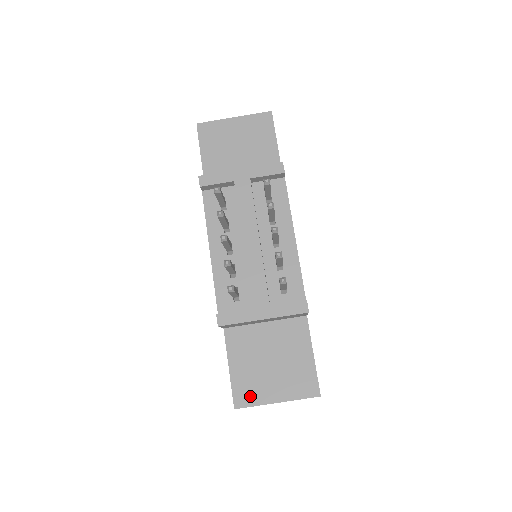
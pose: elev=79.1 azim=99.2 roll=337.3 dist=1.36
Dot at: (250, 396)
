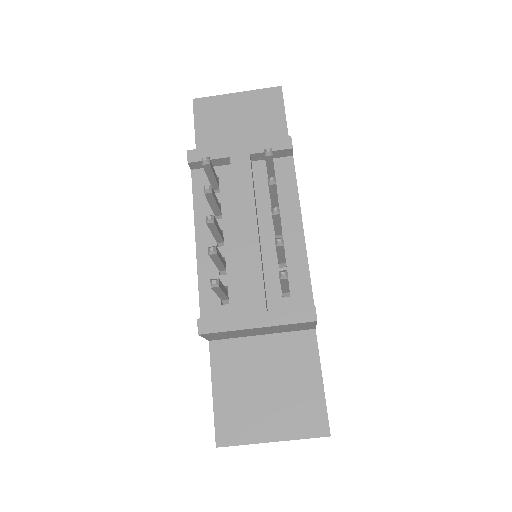
Dot at: (237, 431)
